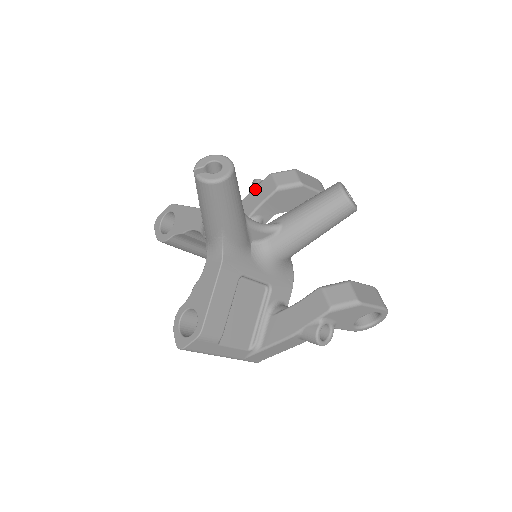
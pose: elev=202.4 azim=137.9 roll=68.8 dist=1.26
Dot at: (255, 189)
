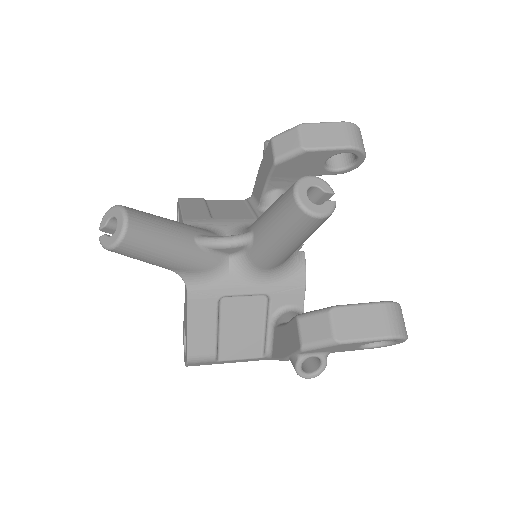
Dot at: (263, 157)
